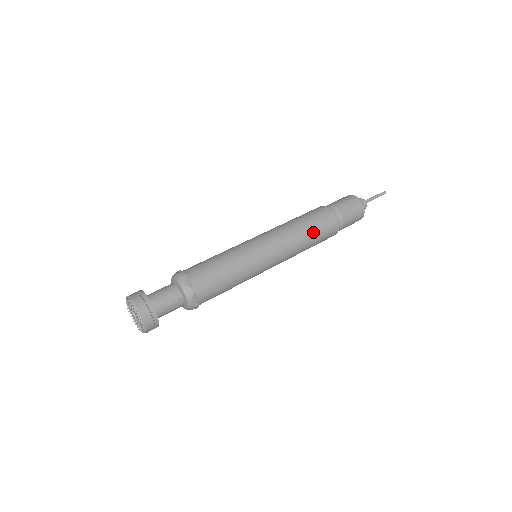
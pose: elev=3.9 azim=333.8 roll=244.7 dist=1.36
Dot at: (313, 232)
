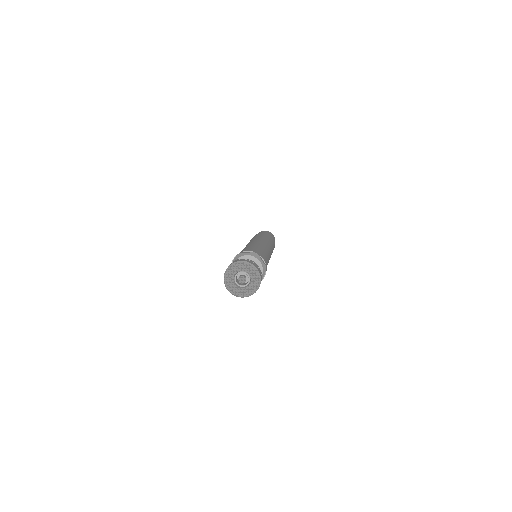
Dot at: (273, 248)
